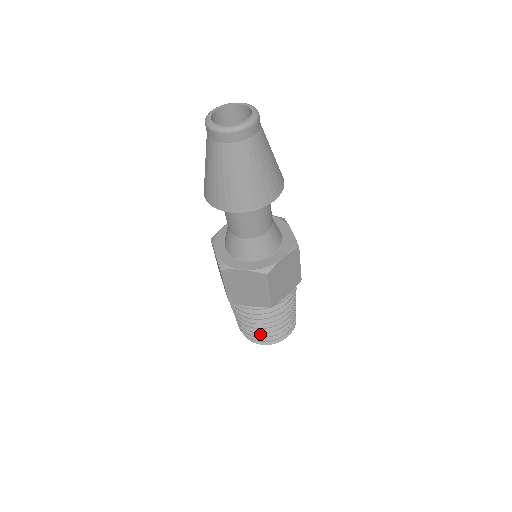
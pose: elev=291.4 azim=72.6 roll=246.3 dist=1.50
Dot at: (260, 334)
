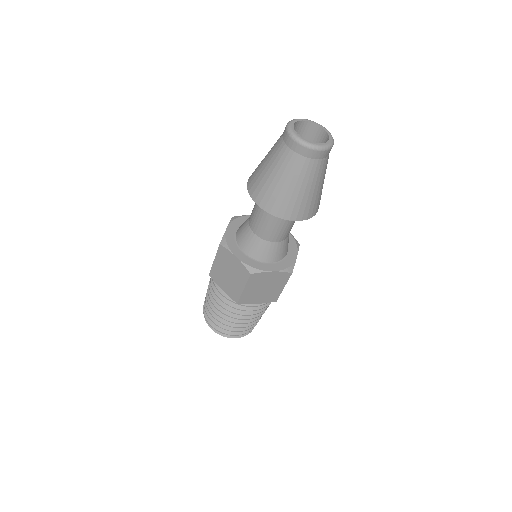
Dot at: (242, 328)
